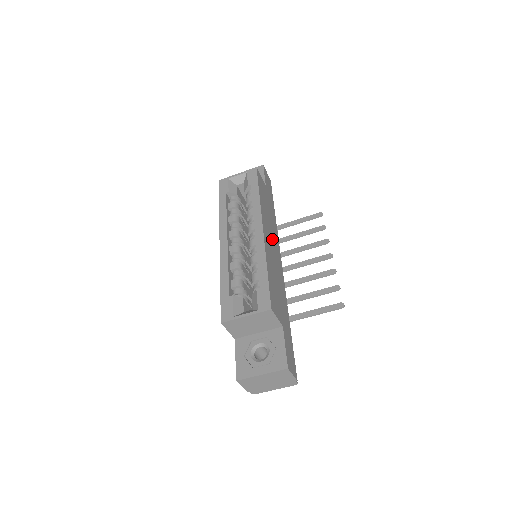
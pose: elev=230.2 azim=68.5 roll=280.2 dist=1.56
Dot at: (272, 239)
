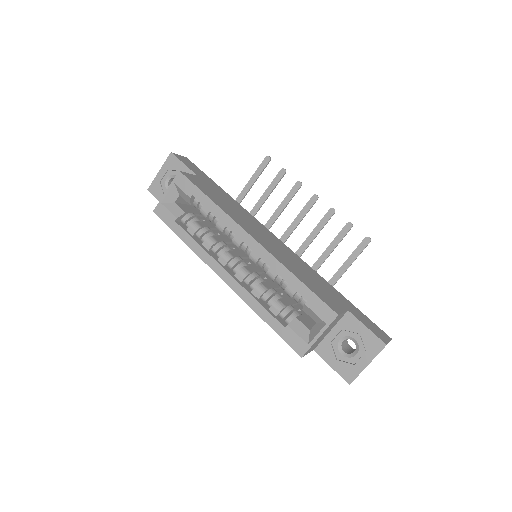
Dot at: (258, 230)
